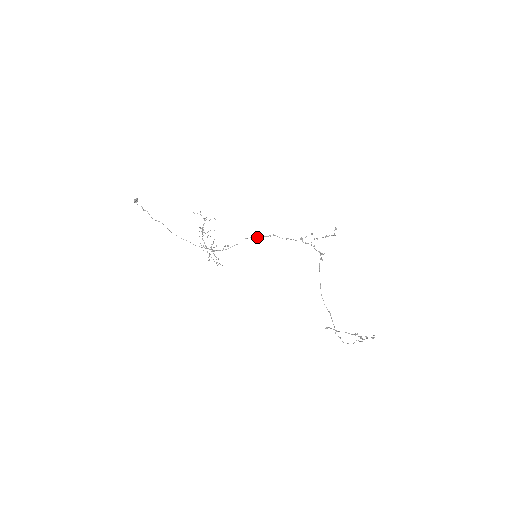
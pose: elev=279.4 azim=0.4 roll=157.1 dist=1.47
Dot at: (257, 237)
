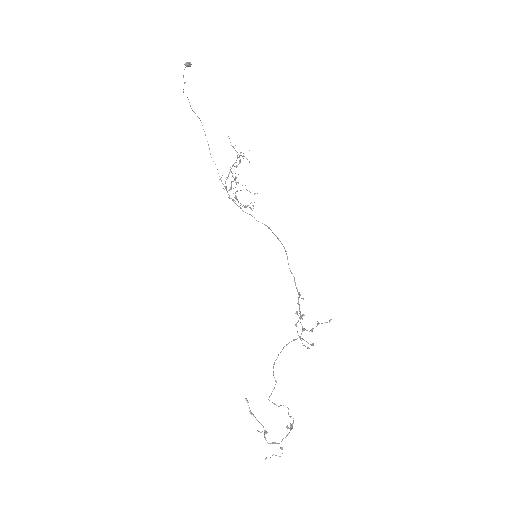
Dot at: occluded
